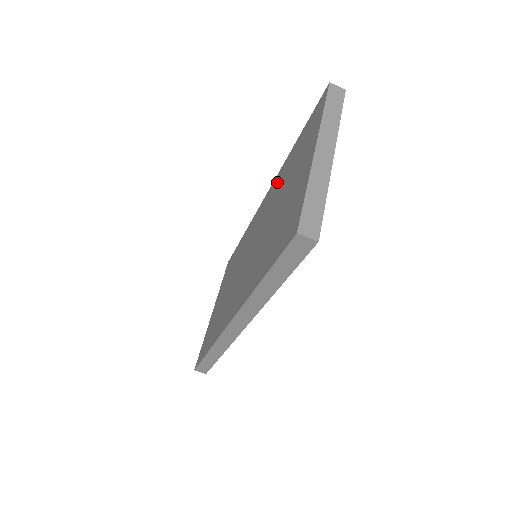
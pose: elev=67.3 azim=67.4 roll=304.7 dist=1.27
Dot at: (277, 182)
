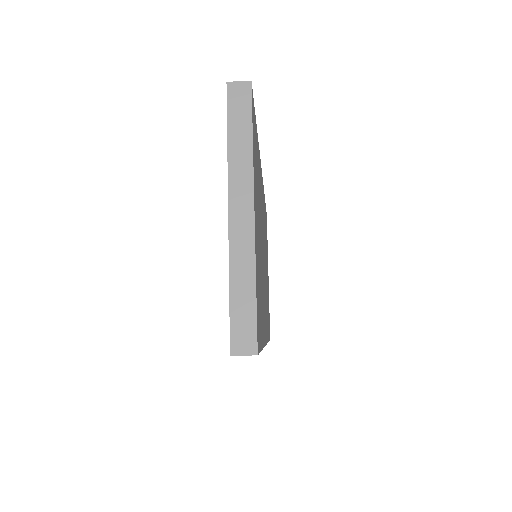
Dot at: occluded
